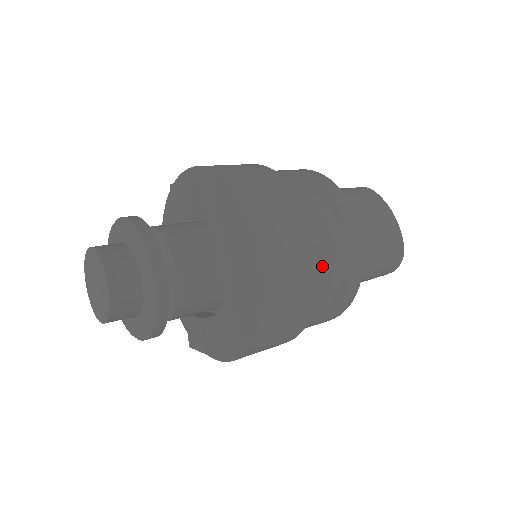
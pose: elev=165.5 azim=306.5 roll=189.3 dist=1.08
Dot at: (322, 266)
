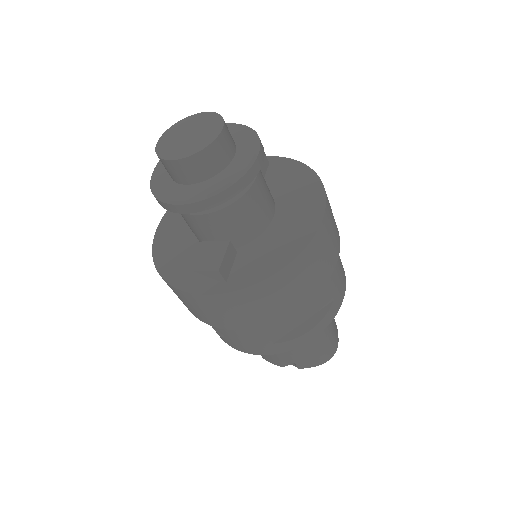
Dot at: occluded
